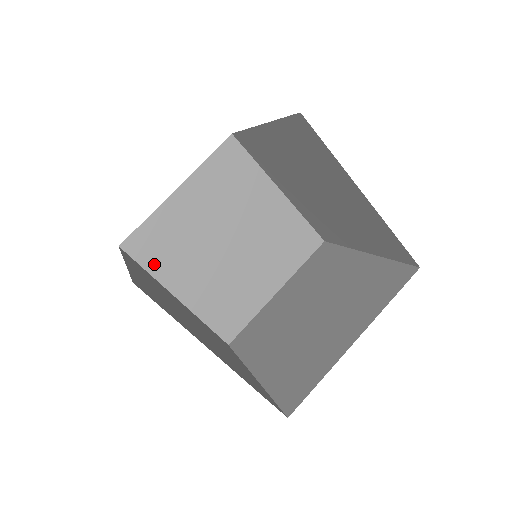
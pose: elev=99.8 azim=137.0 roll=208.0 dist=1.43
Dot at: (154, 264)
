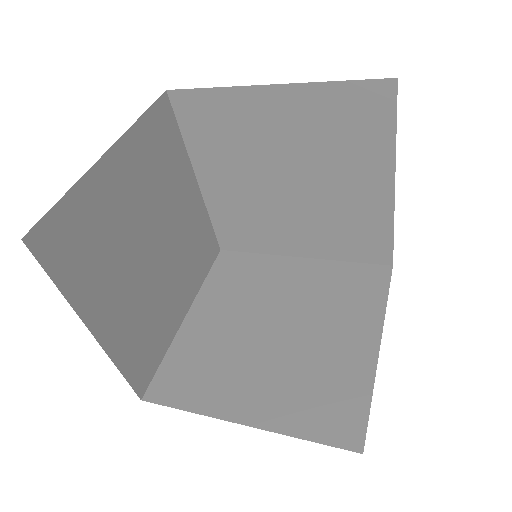
Dot at: (69, 276)
